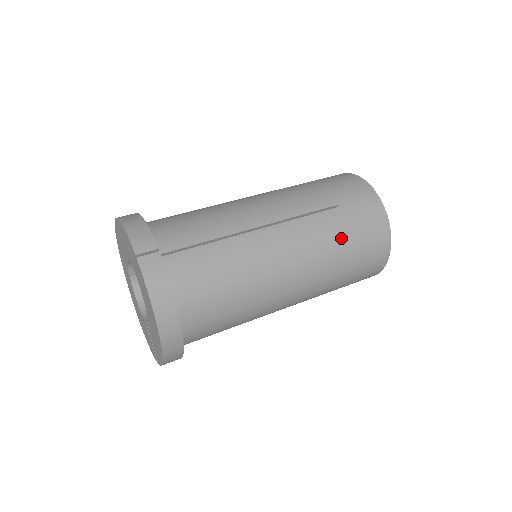
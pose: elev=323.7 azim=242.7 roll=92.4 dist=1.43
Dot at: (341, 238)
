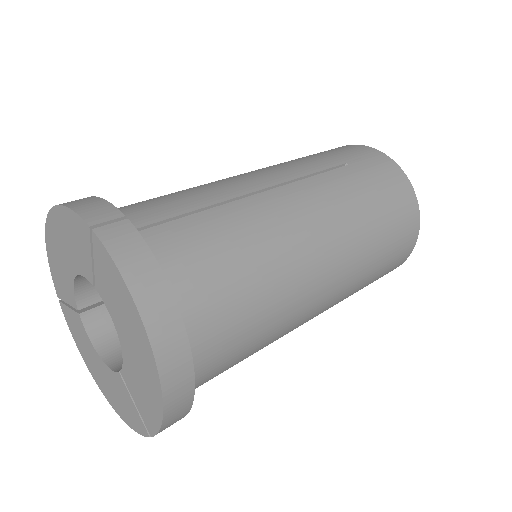
Dot at: (364, 197)
